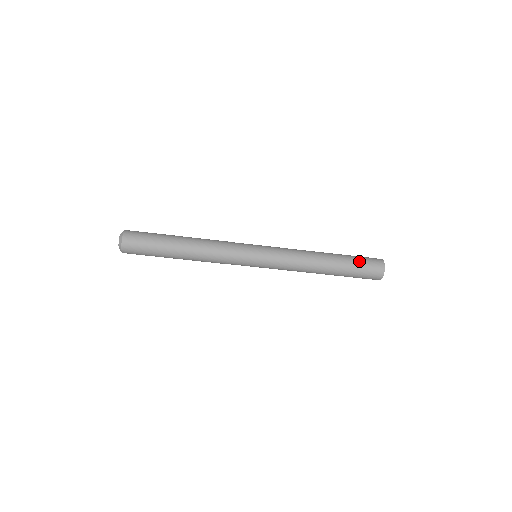
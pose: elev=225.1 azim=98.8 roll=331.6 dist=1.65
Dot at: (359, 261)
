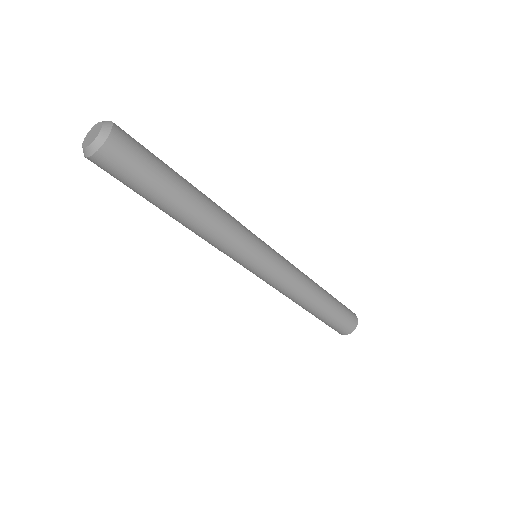
Dot at: (339, 319)
